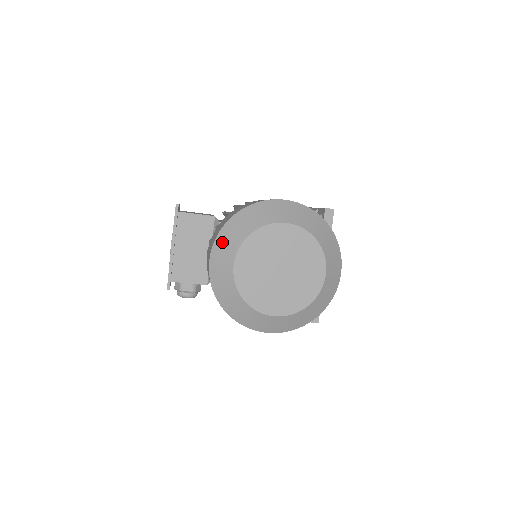
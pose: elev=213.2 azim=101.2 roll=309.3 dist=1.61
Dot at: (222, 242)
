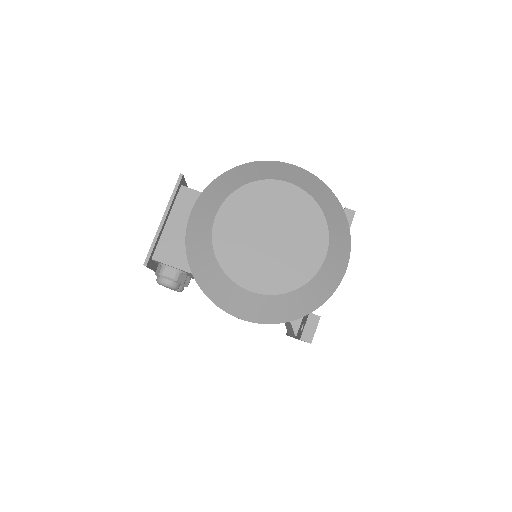
Dot at: (210, 192)
